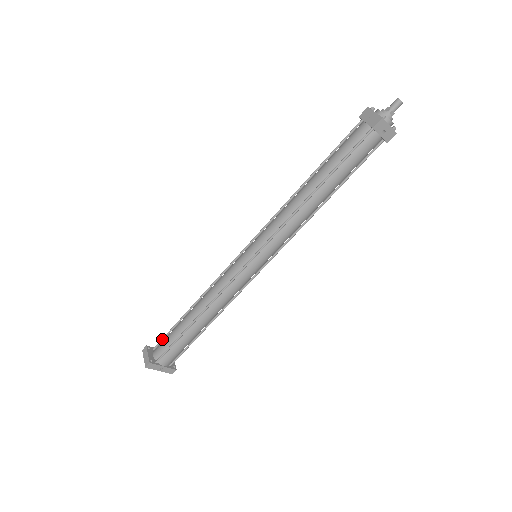
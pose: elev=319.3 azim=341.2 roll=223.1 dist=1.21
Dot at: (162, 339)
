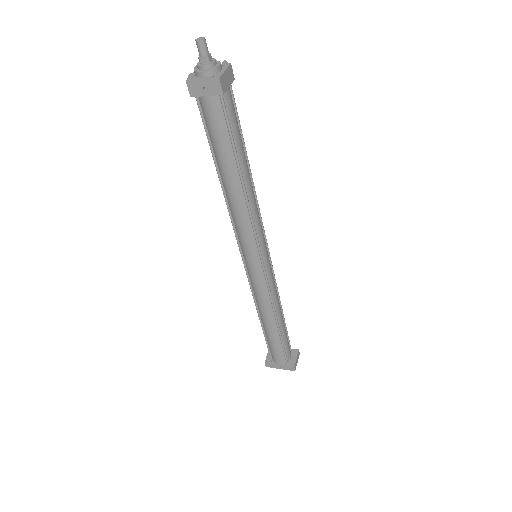
Dot at: occluded
